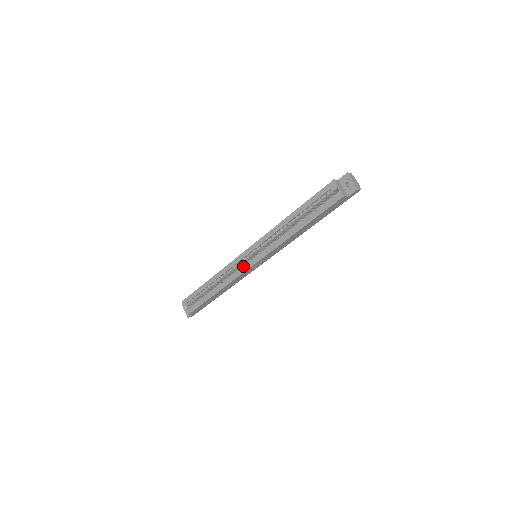
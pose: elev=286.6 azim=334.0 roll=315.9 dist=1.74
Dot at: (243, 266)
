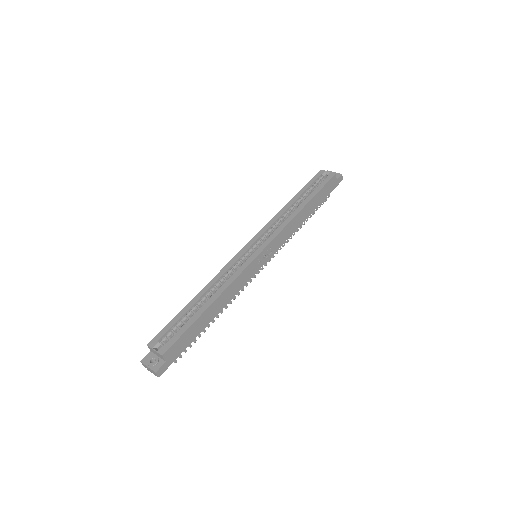
Dot at: (247, 259)
